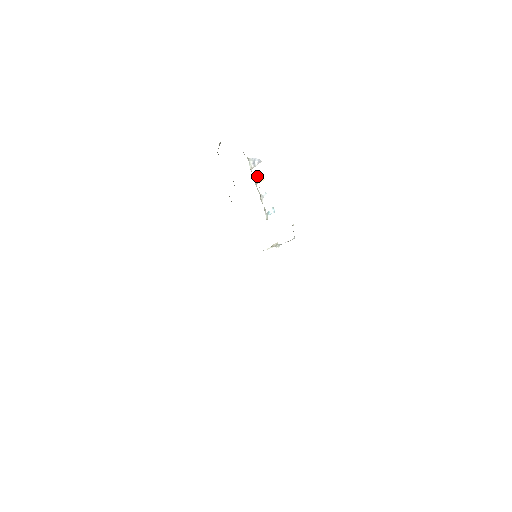
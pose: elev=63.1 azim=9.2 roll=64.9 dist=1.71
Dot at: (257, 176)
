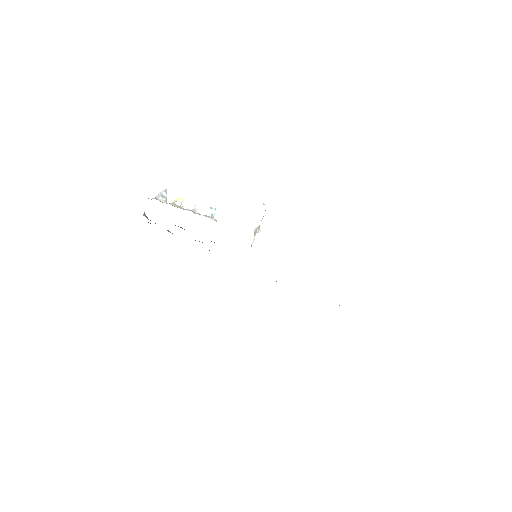
Dot at: occluded
